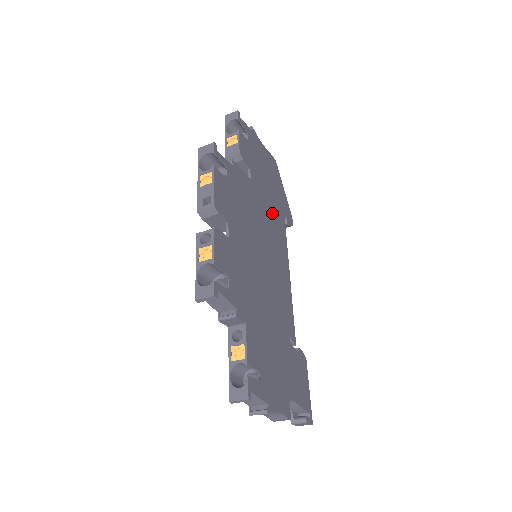
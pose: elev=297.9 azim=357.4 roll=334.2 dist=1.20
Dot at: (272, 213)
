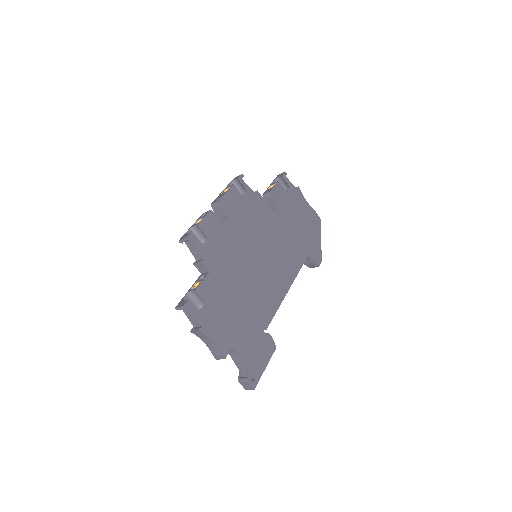
Dot at: (291, 242)
